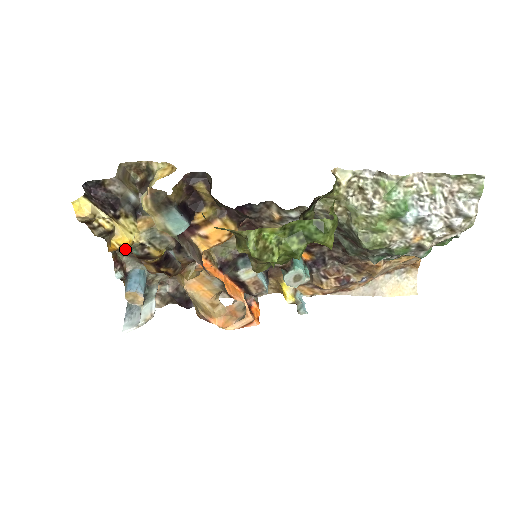
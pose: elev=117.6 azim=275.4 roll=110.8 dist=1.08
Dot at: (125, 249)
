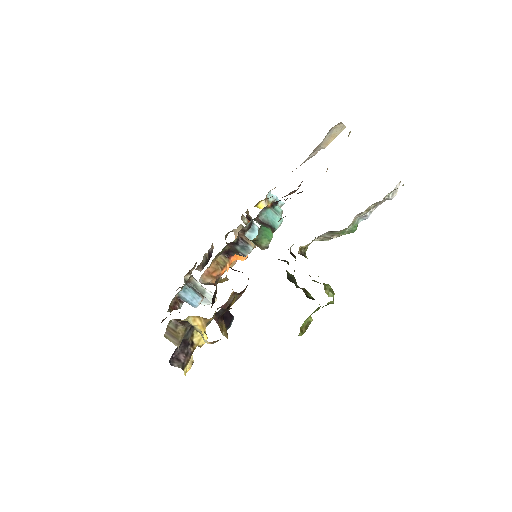
Dot at: occluded
